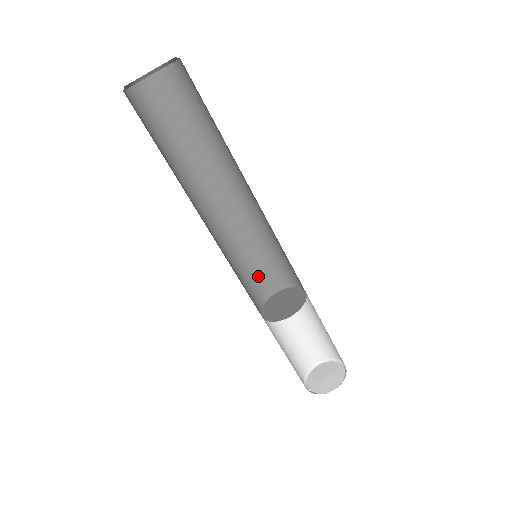
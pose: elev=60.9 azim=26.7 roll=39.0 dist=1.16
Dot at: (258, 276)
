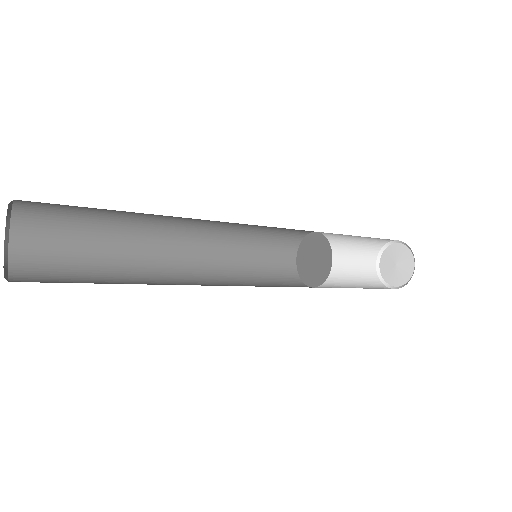
Dot at: (273, 247)
